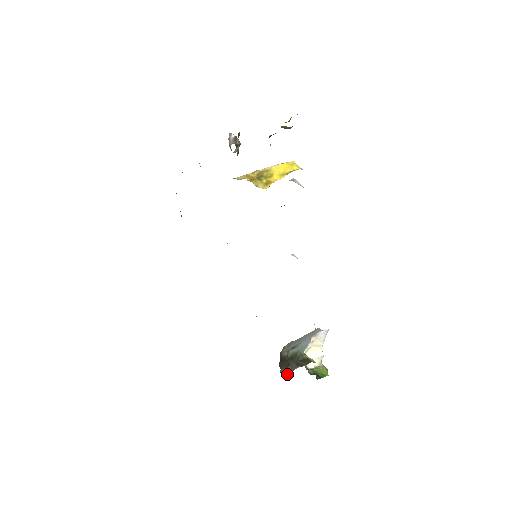
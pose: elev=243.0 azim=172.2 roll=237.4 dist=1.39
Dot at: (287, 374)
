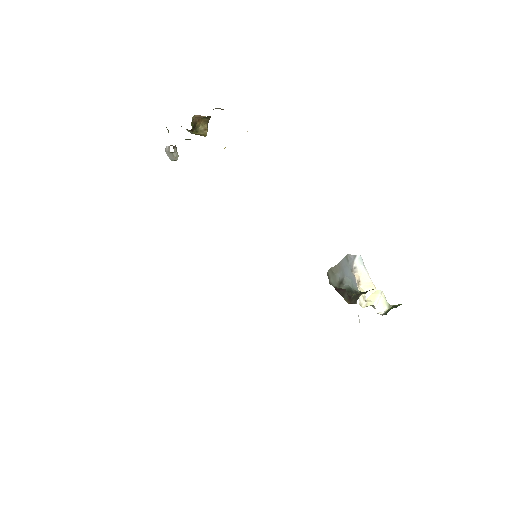
Dot at: (355, 303)
